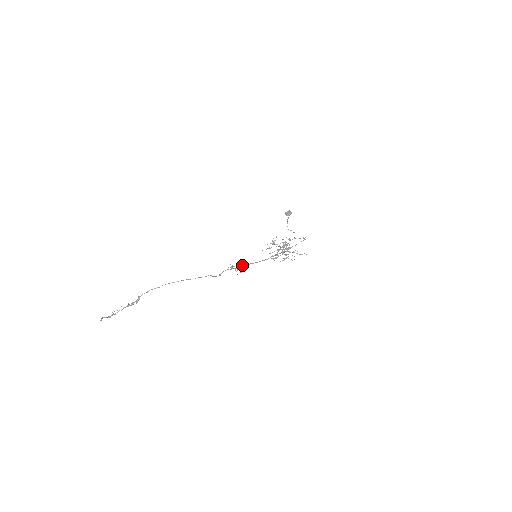
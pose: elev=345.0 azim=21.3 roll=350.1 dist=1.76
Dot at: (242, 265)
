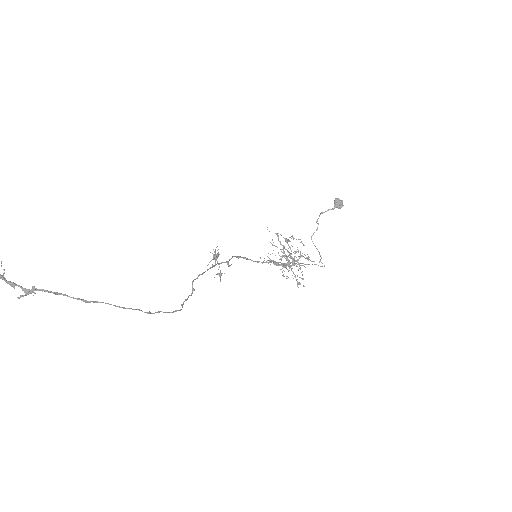
Dot at: (230, 259)
